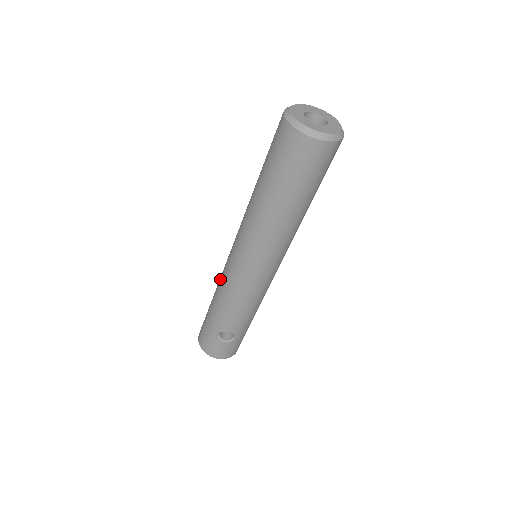
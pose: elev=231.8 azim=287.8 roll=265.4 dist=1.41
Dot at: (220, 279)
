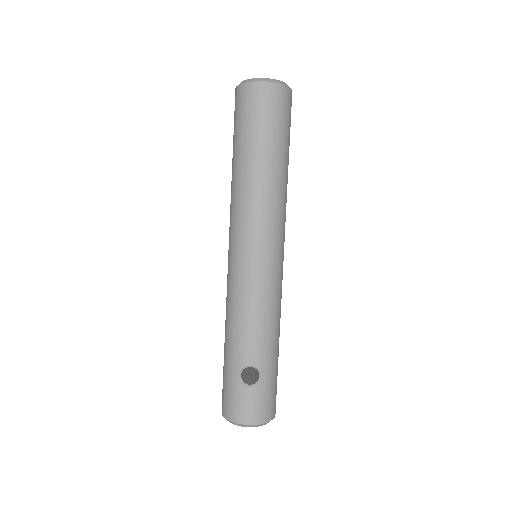
Dot at: (226, 300)
